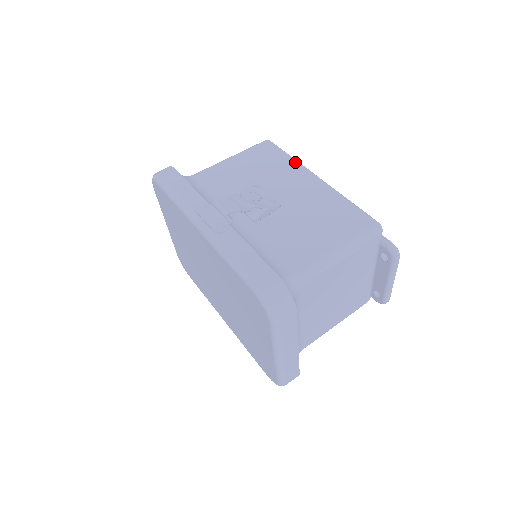
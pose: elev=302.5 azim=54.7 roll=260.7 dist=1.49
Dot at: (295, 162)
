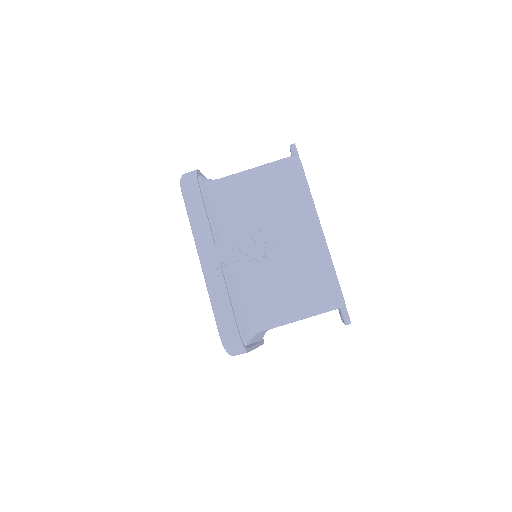
Dot at: (307, 201)
